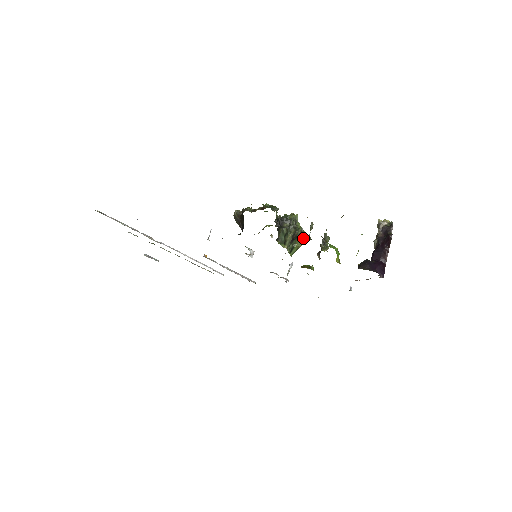
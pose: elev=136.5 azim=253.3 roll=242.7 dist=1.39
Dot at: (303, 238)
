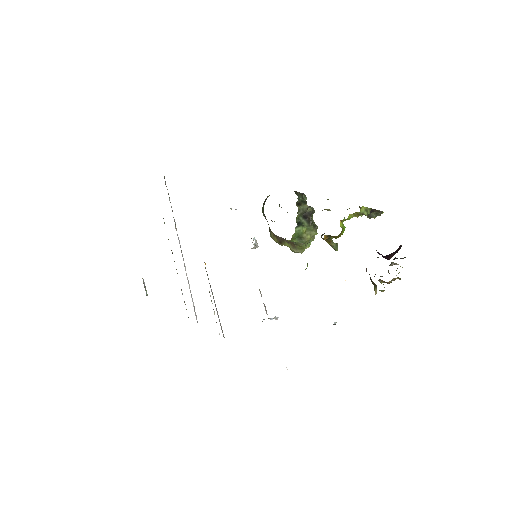
Dot at: (313, 233)
